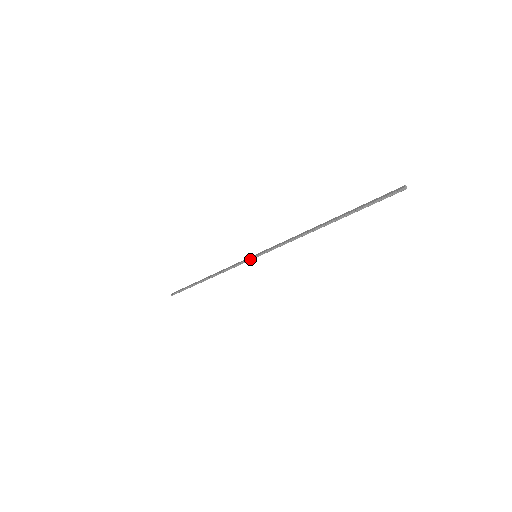
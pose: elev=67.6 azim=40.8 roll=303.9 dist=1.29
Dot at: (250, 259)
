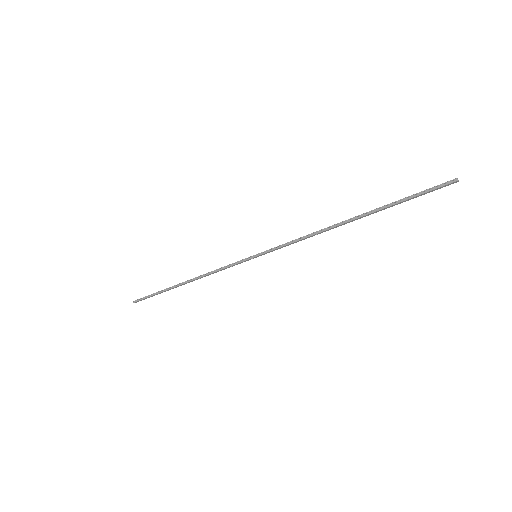
Dot at: (248, 258)
